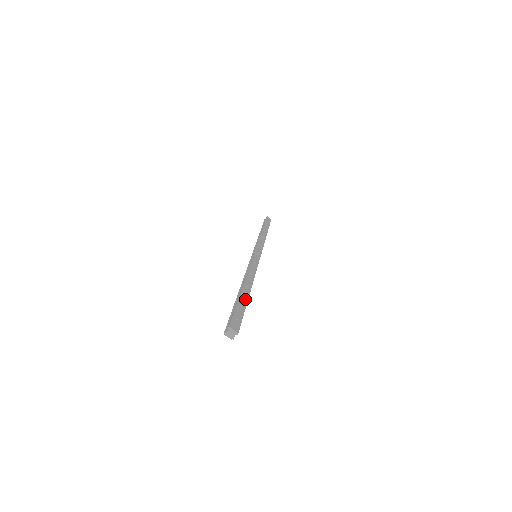
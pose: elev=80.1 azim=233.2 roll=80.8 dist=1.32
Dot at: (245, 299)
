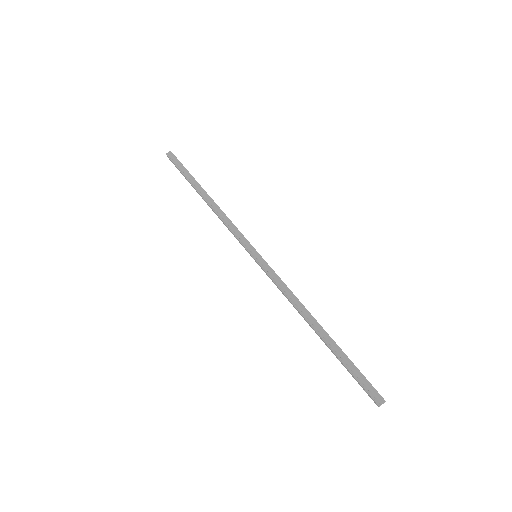
Dot at: (340, 349)
